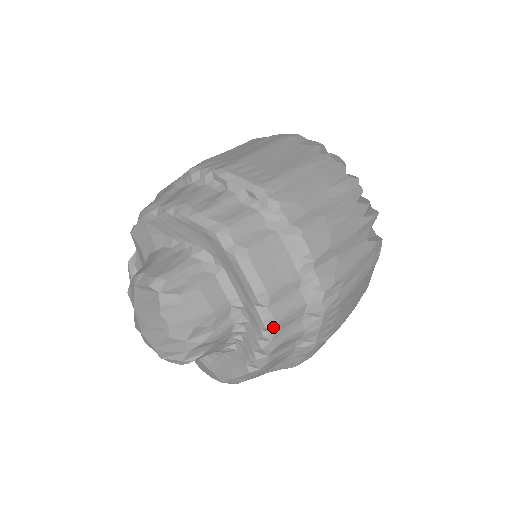
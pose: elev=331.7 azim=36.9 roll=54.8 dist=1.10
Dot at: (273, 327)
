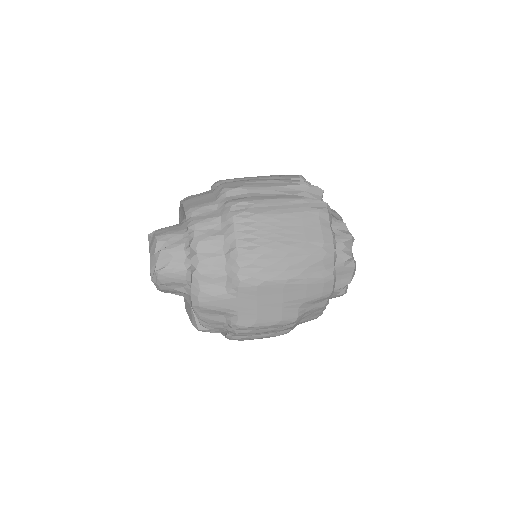
Dot at: (193, 227)
